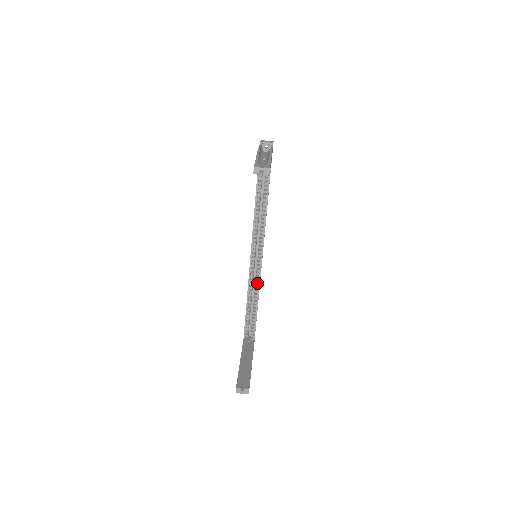
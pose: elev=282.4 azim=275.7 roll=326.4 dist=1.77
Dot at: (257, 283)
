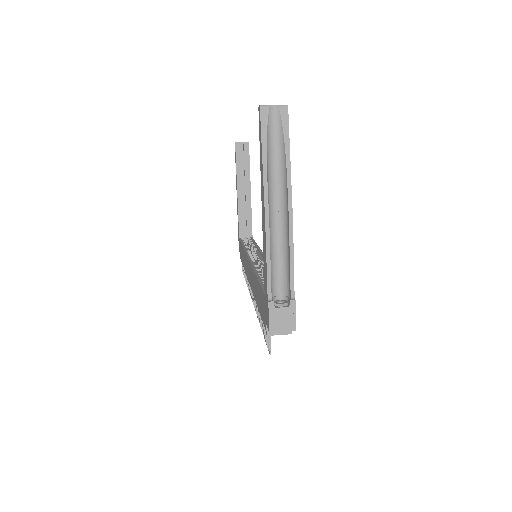
Dot at: occluded
